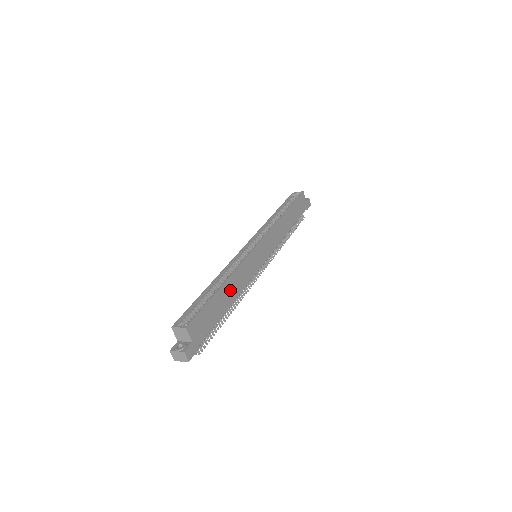
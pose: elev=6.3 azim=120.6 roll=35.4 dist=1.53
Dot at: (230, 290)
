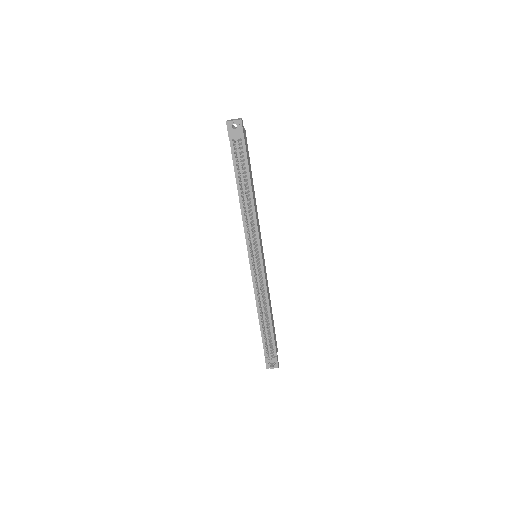
Dot at: (254, 195)
